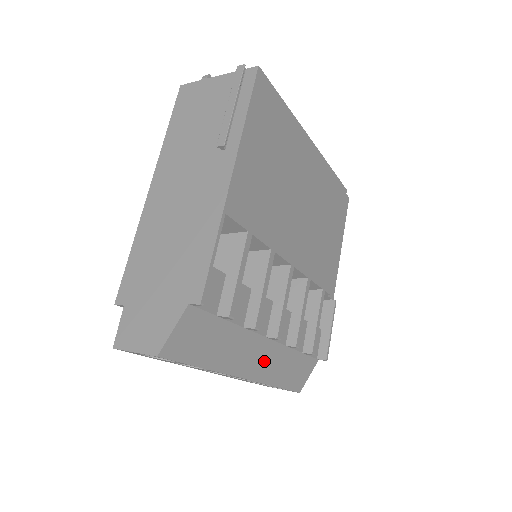
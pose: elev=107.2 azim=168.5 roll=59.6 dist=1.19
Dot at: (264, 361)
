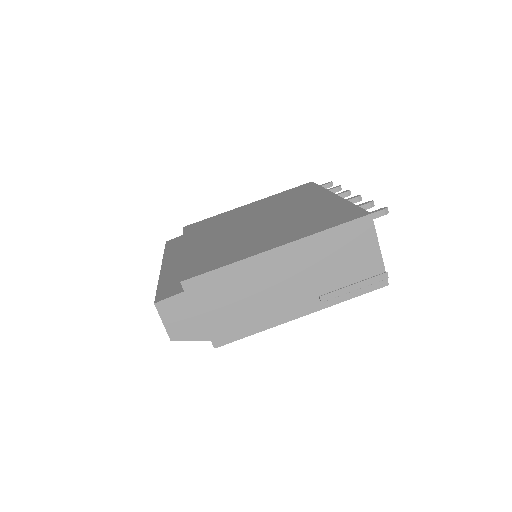
Dot at: occluded
